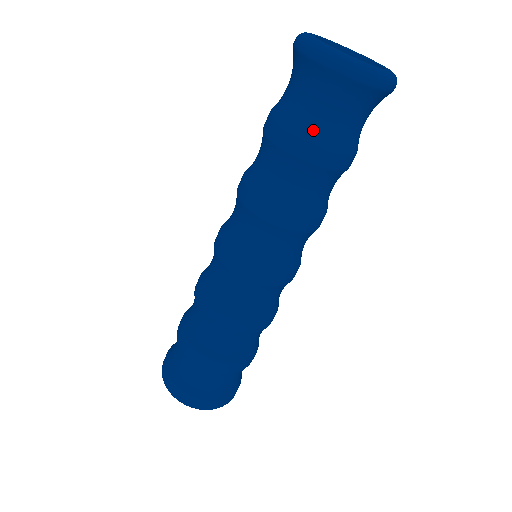
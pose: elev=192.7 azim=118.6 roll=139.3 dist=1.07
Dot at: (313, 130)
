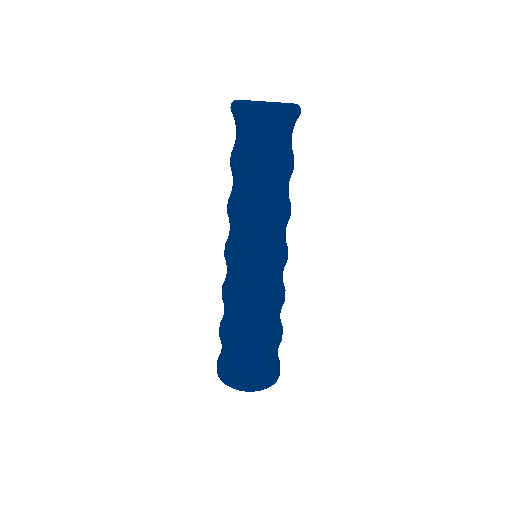
Dot at: (238, 149)
